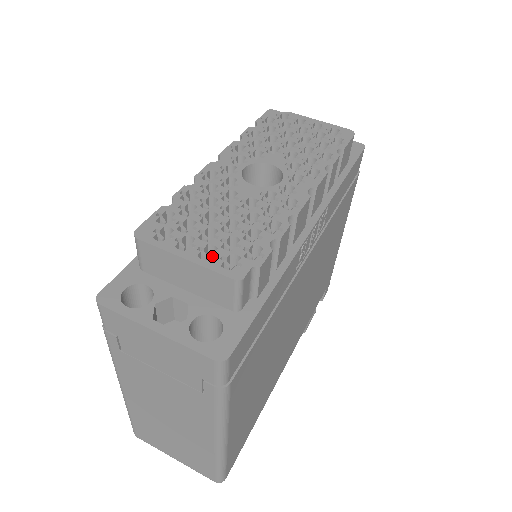
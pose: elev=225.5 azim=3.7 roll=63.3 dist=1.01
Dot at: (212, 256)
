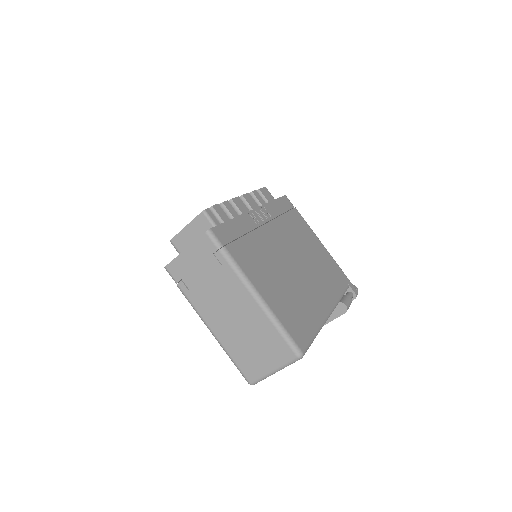
Dot at: occluded
